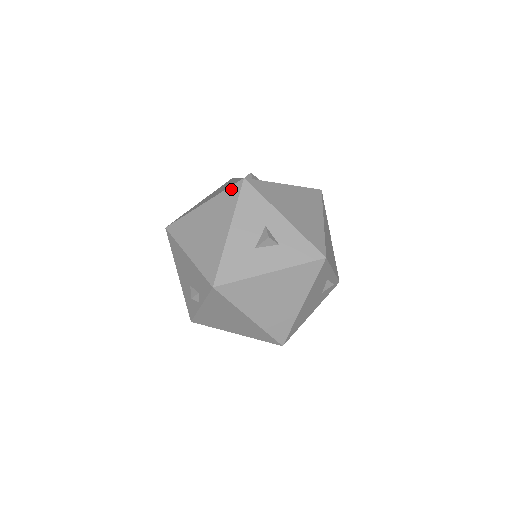
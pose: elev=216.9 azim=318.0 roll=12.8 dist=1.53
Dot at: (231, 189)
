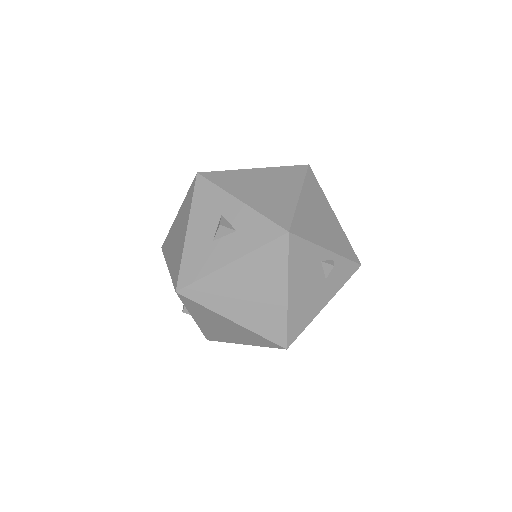
Dot at: (190, 188)
